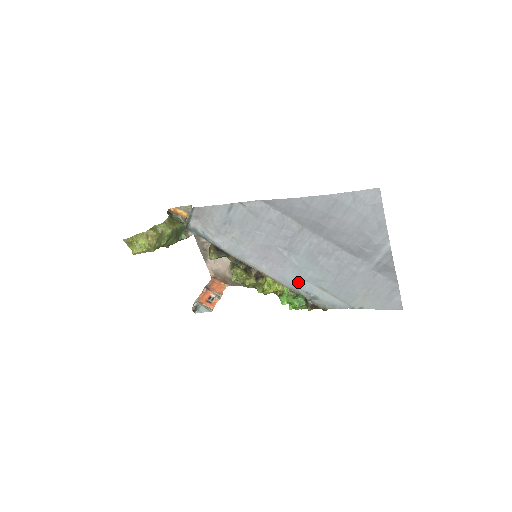
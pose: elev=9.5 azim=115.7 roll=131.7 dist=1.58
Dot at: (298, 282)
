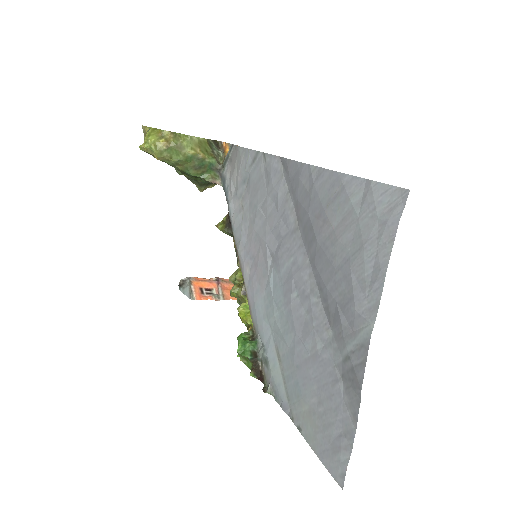
Dot at: (263, 320)
